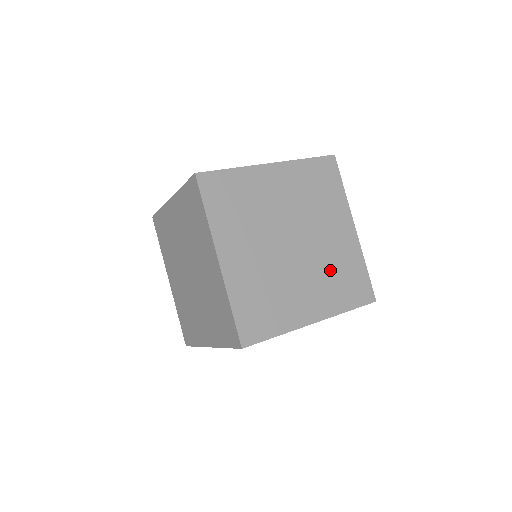
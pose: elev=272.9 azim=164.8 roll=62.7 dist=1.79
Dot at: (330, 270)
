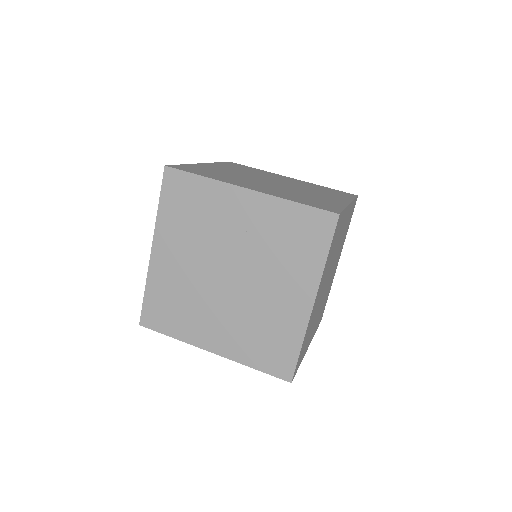
Dot at: (313, 189)
